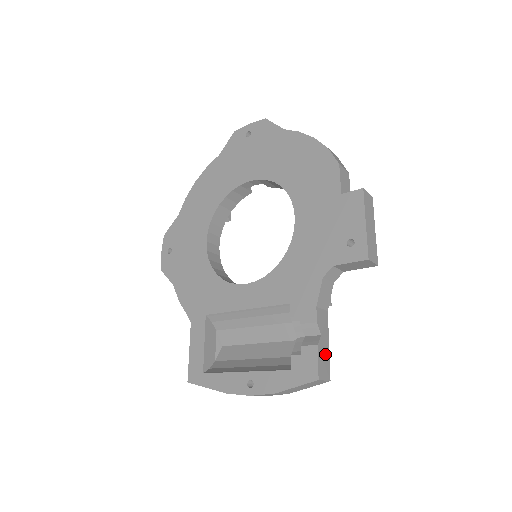
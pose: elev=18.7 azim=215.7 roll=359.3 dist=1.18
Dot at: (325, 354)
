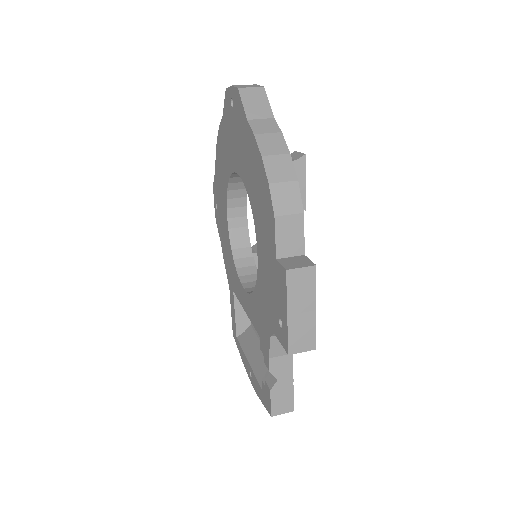
Dot at: (285, 393)
